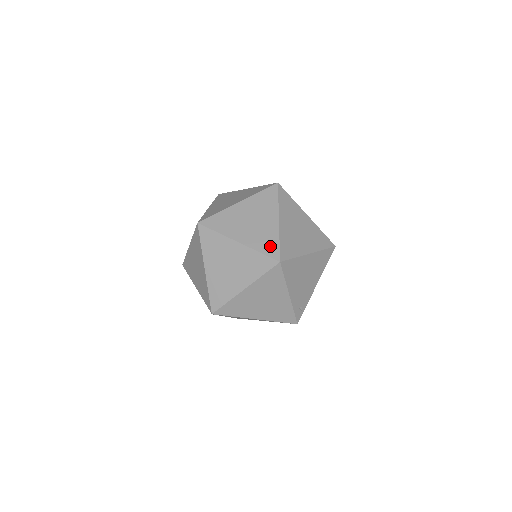
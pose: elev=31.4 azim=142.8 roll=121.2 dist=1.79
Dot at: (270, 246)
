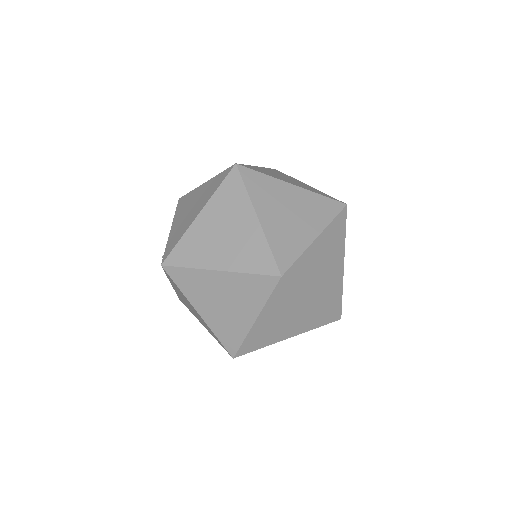
Dot at: (337, 300)
